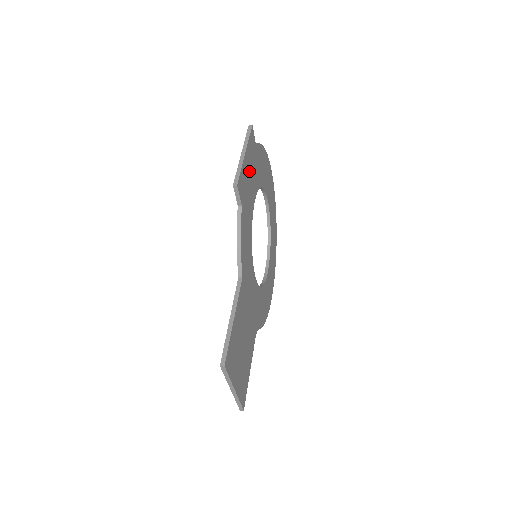
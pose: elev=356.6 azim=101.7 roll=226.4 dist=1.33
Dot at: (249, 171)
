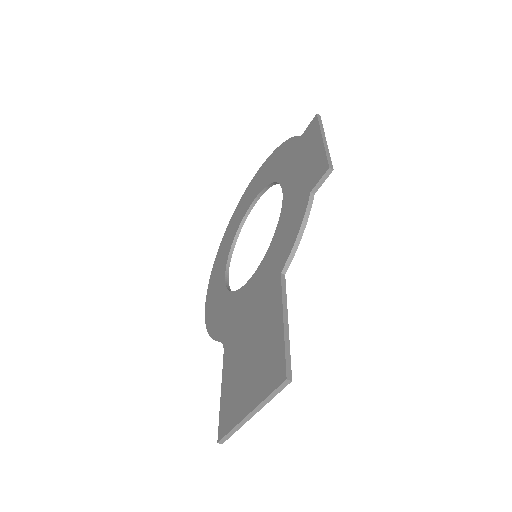
Dot at: occluded
